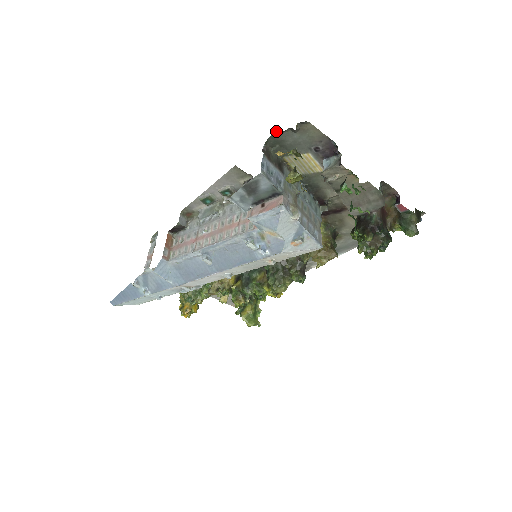
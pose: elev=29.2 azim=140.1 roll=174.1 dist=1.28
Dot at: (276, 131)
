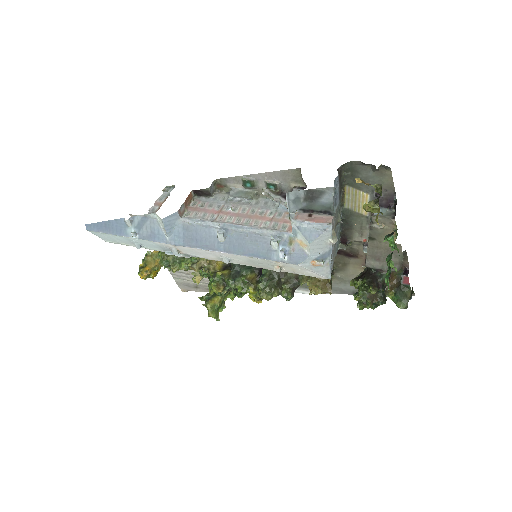
Dot at: occluded
